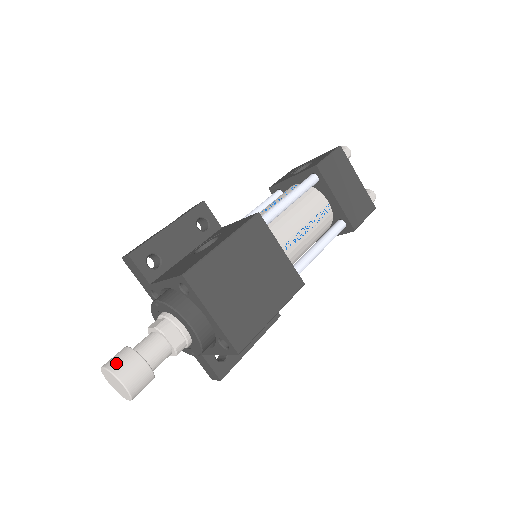
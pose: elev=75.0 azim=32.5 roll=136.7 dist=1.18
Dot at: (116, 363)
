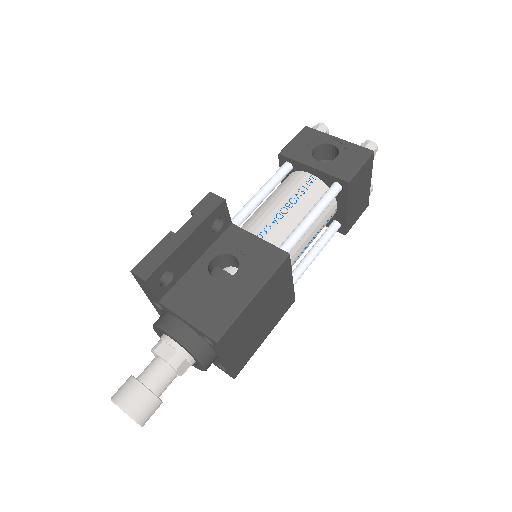
Dot at: (134, 406)
